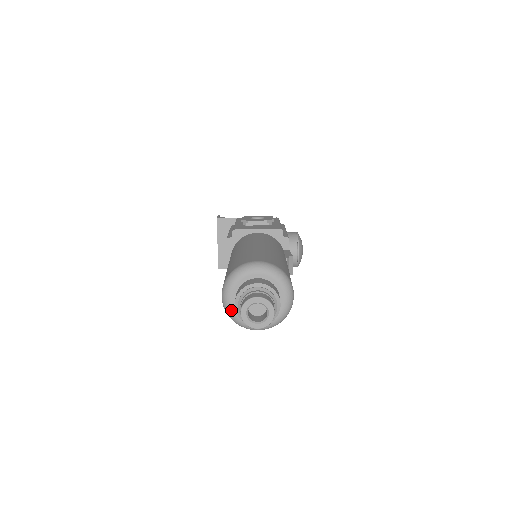
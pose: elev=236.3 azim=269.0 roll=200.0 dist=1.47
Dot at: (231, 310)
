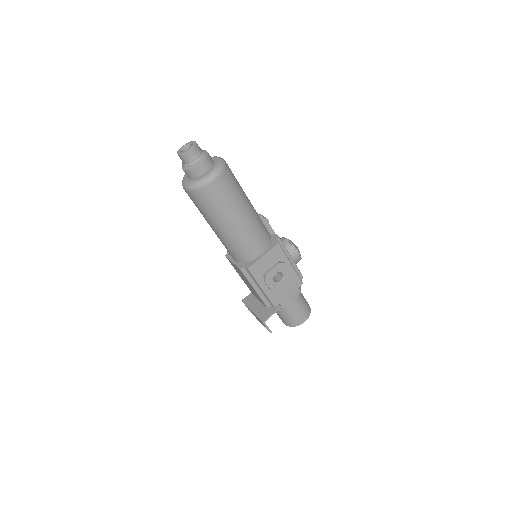
Dot at: (189, 182)
